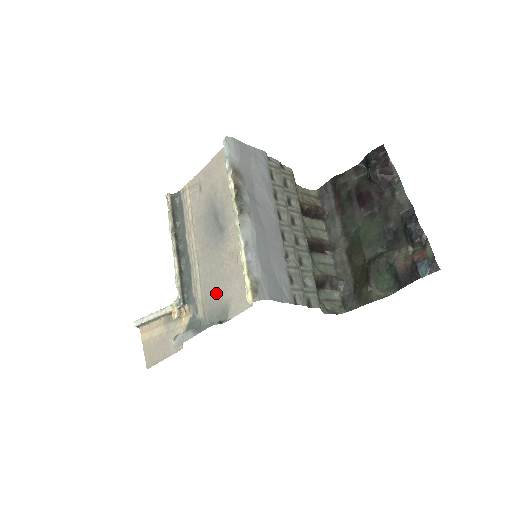
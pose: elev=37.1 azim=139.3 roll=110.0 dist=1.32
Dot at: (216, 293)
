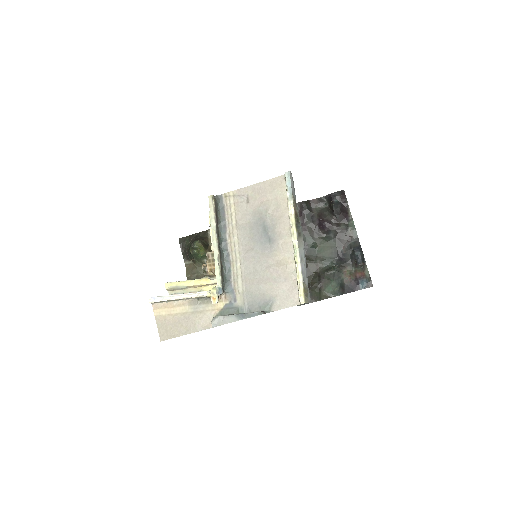
Dot at: (260, 289)
